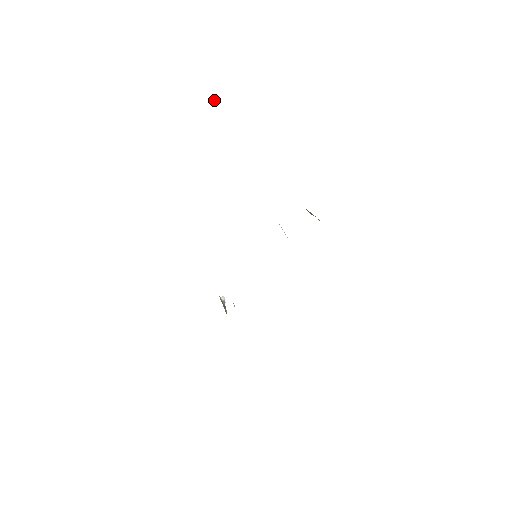
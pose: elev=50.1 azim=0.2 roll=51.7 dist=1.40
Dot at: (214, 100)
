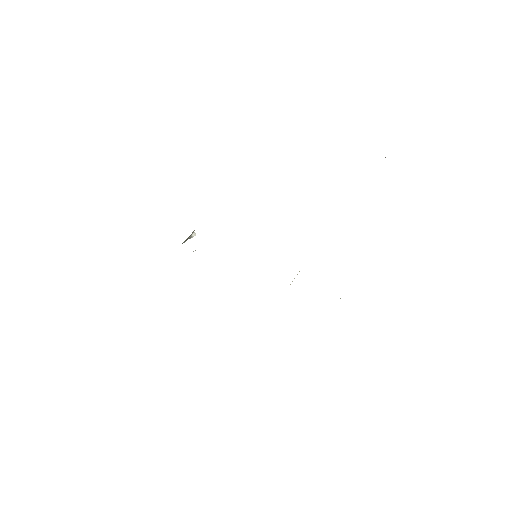
Dot at: occluded
